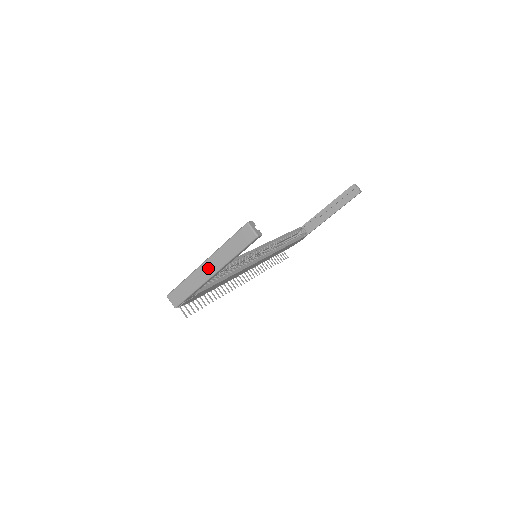
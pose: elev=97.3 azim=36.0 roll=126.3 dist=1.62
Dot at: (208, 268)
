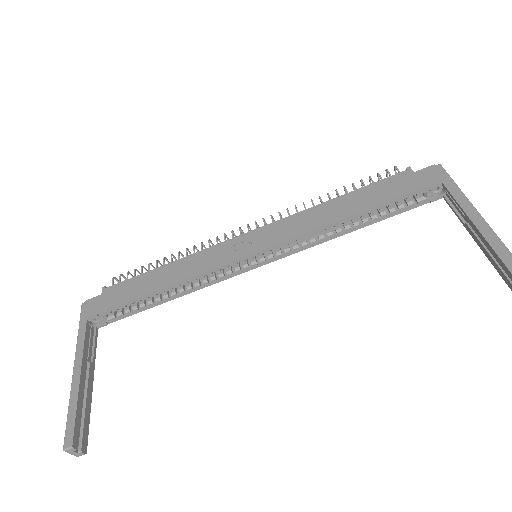
Dot at: occluded
